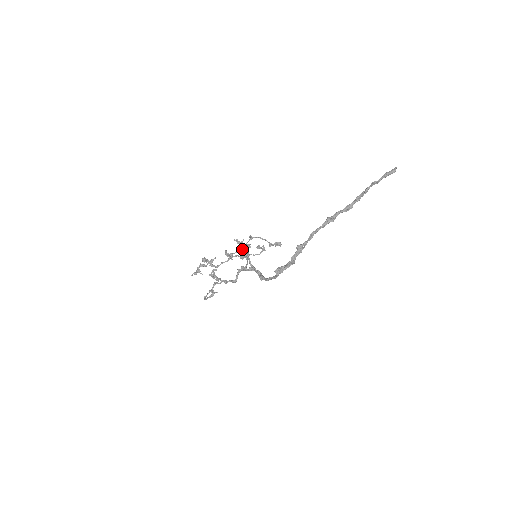
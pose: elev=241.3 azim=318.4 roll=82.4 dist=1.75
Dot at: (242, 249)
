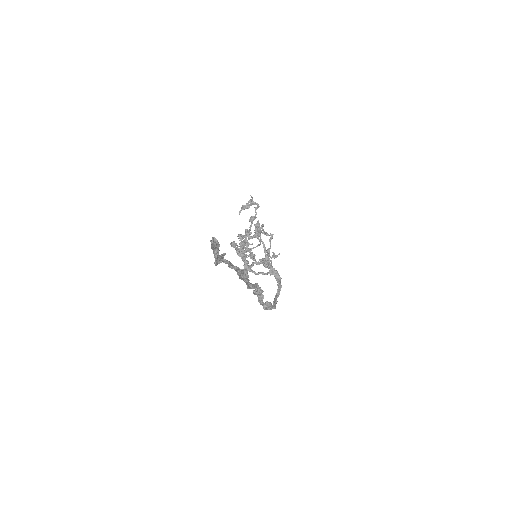
Dot at: (244, 243)
